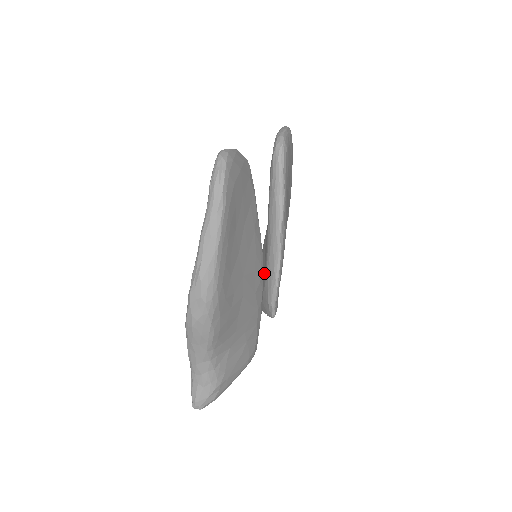
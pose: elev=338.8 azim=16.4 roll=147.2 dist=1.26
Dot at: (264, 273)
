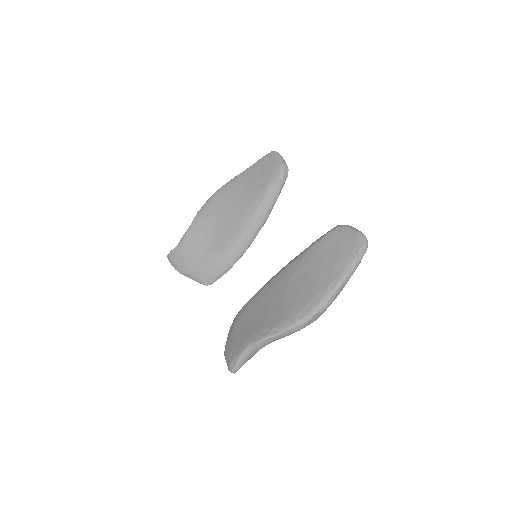
Dot at: (215, 252)
